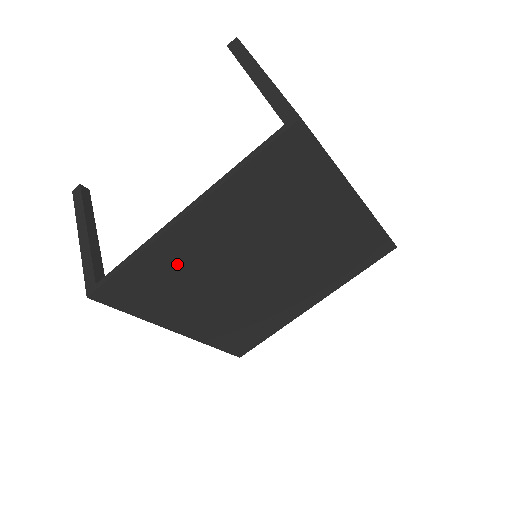
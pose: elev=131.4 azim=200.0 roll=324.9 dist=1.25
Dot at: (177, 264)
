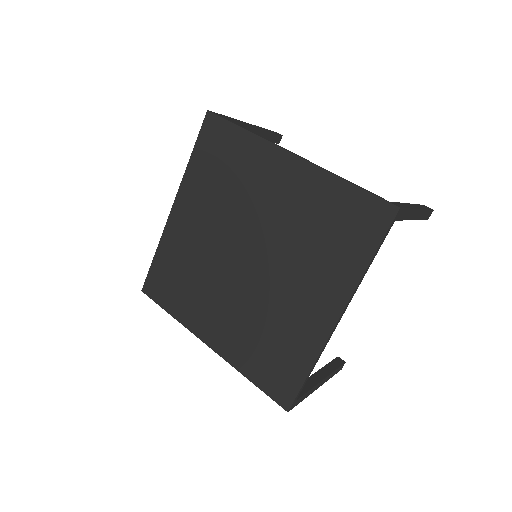
Dot at: (181, 255)
